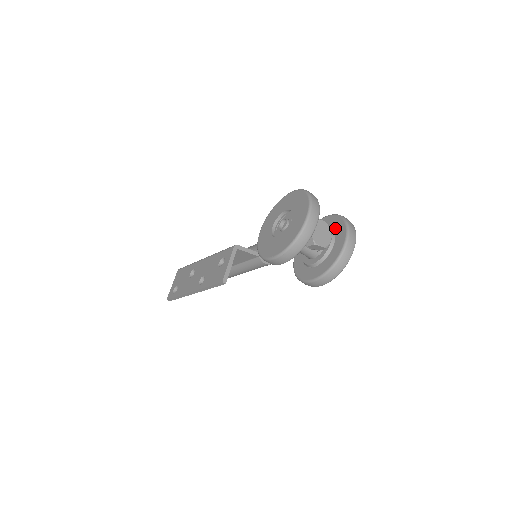
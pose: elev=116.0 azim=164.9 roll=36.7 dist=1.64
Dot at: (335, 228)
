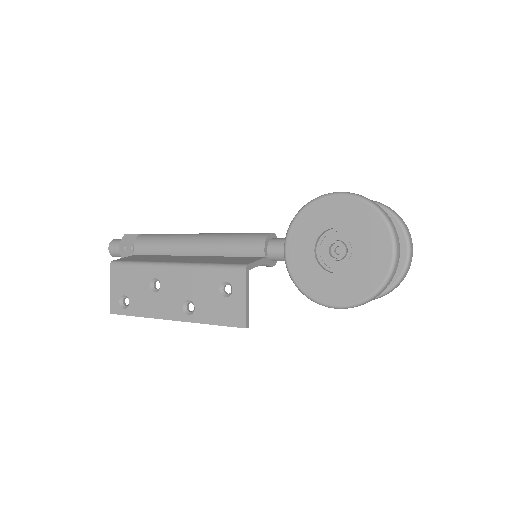
Dot at: occluded
